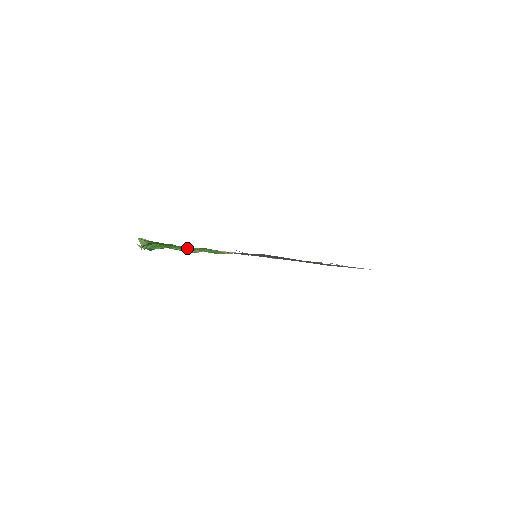
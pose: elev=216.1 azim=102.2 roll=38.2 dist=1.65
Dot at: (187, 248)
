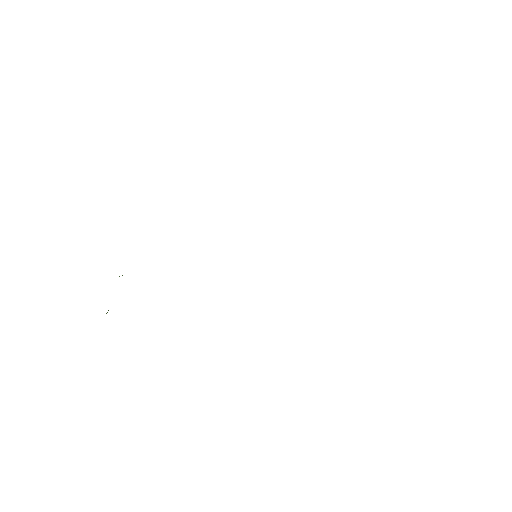
Dot at: occluded
